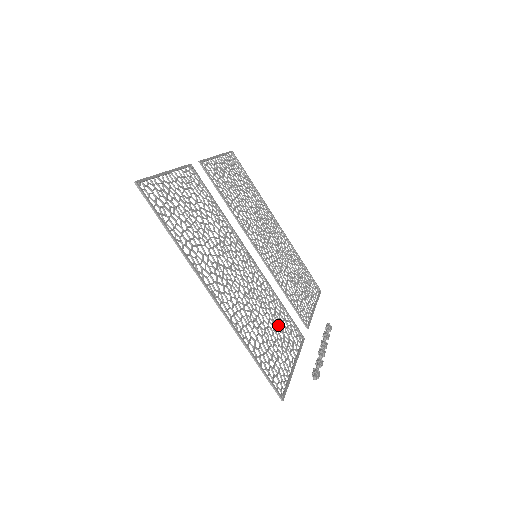
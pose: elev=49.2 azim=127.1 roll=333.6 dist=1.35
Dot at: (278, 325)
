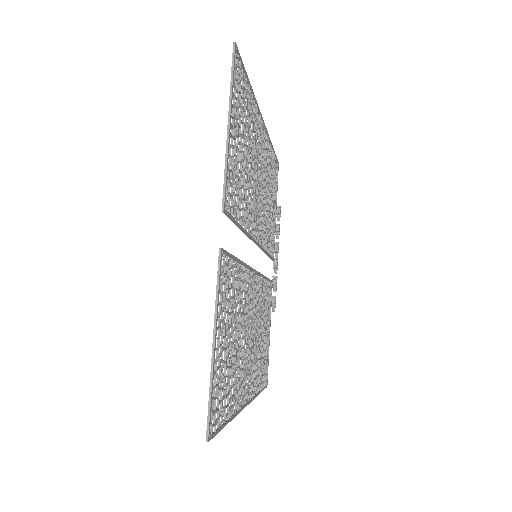
Dot at: (264, 313)
